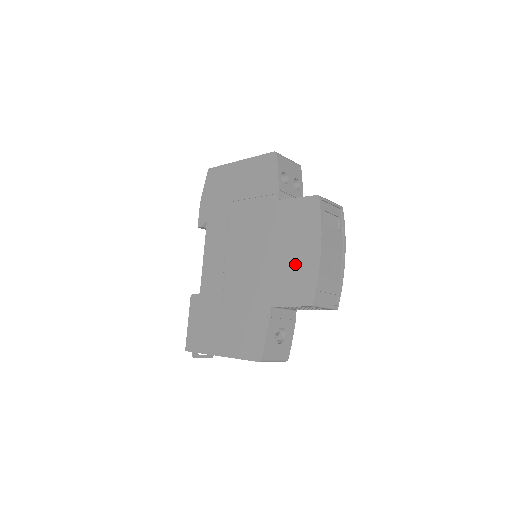
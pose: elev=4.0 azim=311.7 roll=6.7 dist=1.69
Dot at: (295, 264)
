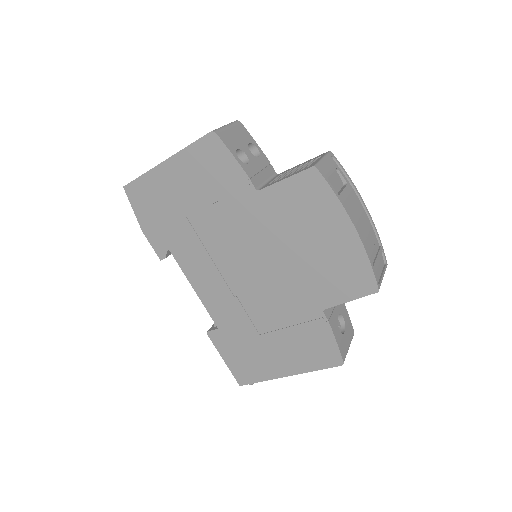
Dot at: (329, 256)
